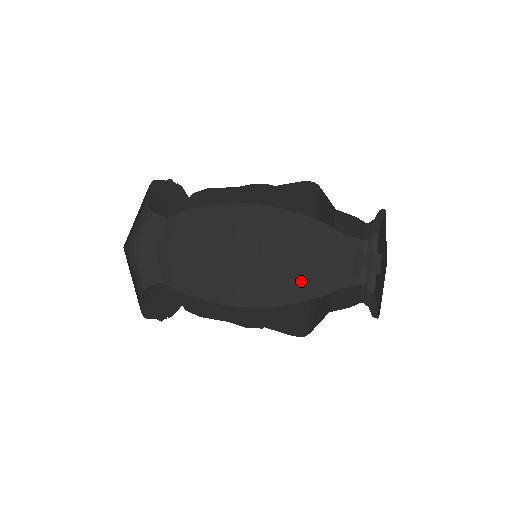
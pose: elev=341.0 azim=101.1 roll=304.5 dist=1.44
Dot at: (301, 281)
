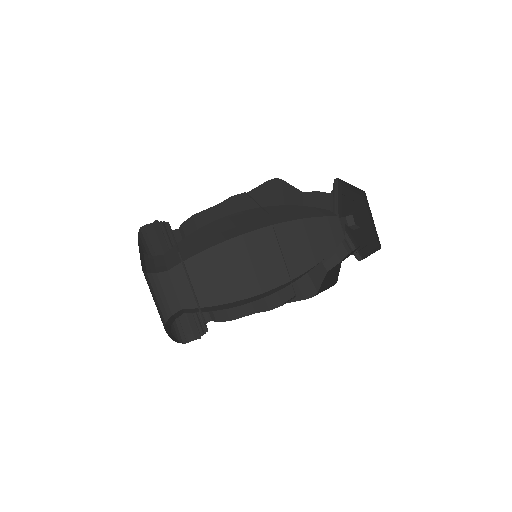
Dot at: (309, 270)
